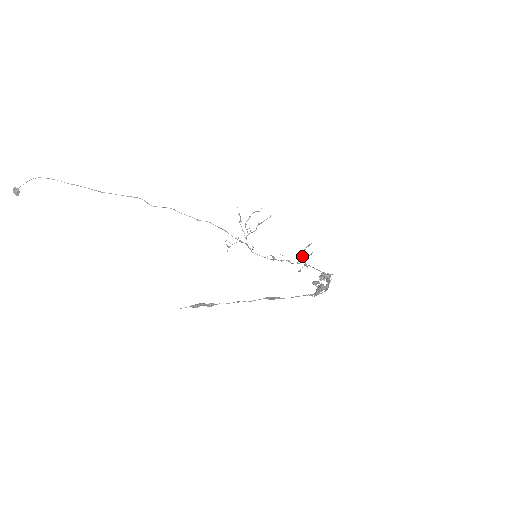
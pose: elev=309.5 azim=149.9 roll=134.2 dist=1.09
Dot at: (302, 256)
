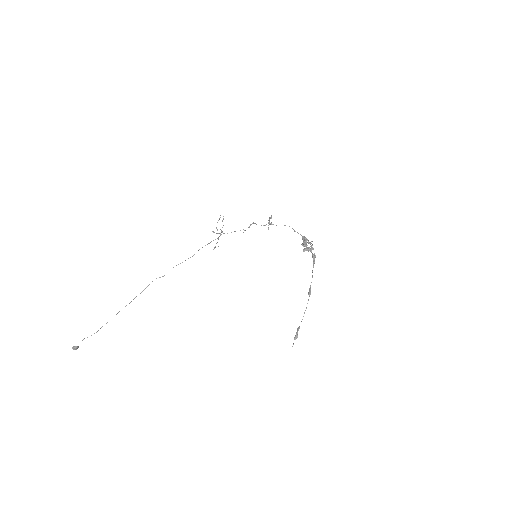
Dot at: occluded
